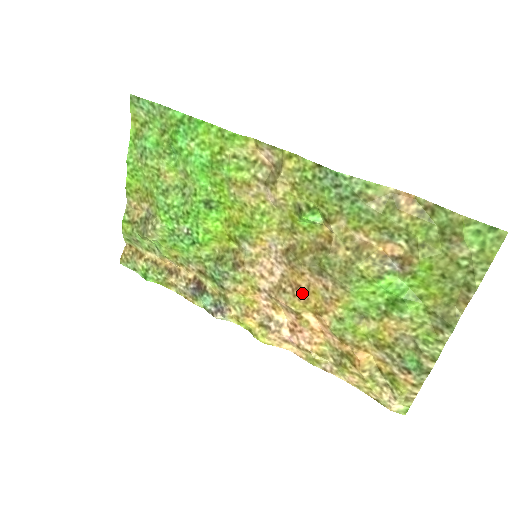
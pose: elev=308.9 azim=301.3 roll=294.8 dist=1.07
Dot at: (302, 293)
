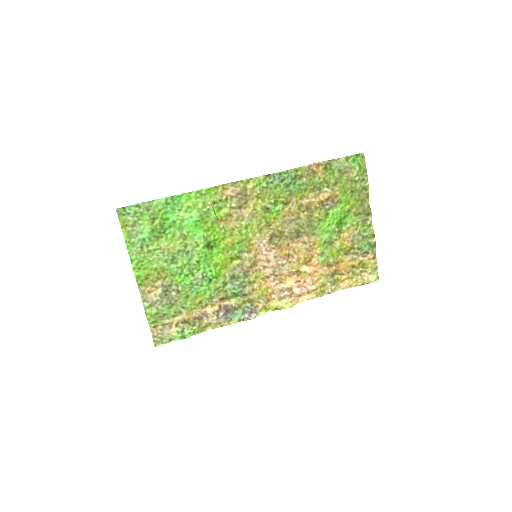
Dot at: (293, 257)
